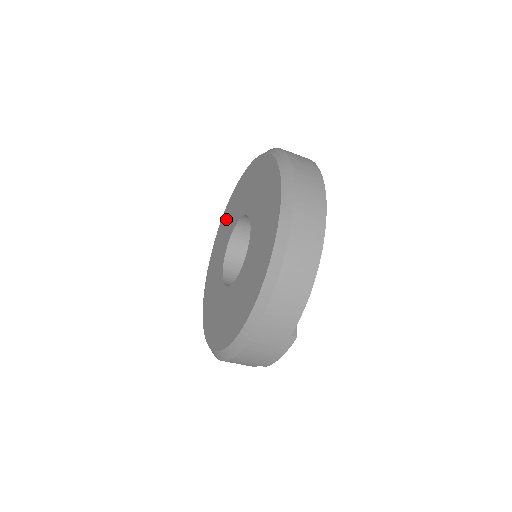
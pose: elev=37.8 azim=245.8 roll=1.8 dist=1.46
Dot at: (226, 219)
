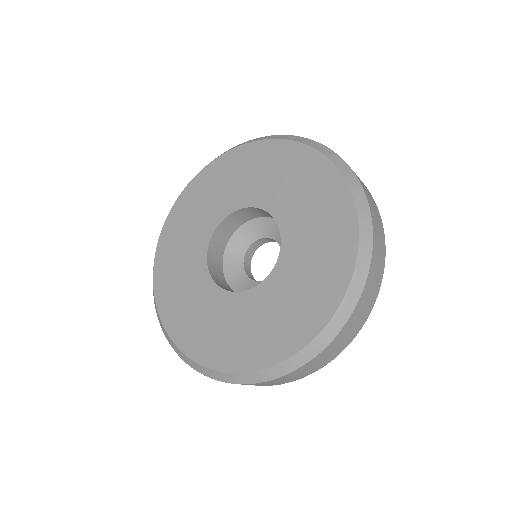
Dot at: (246, 164)
